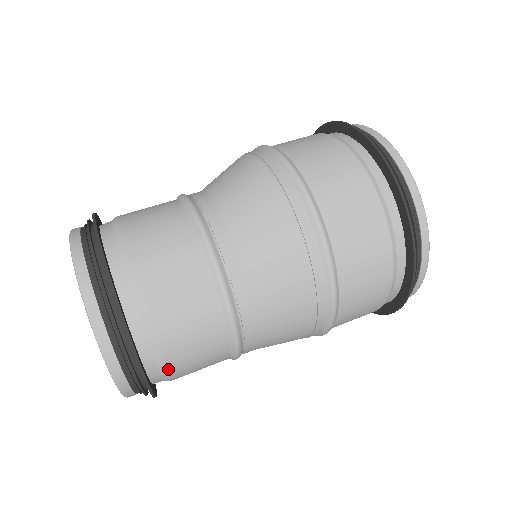
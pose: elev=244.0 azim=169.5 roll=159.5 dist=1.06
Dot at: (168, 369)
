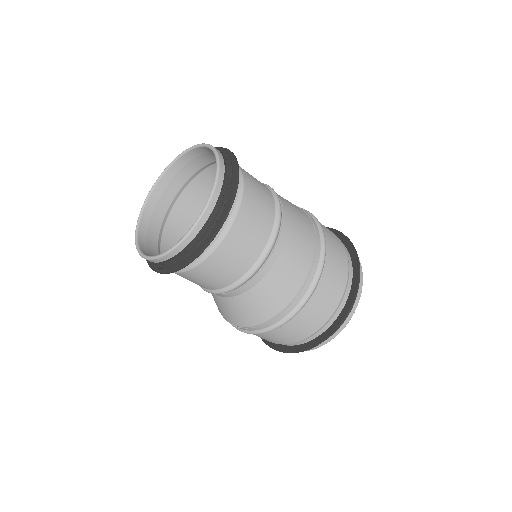
Dot at: (239, 212)
